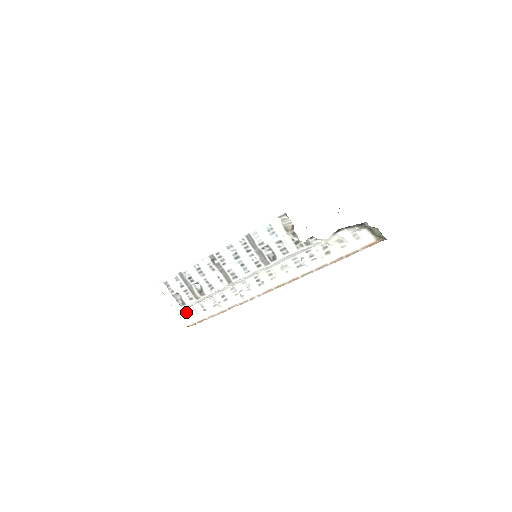
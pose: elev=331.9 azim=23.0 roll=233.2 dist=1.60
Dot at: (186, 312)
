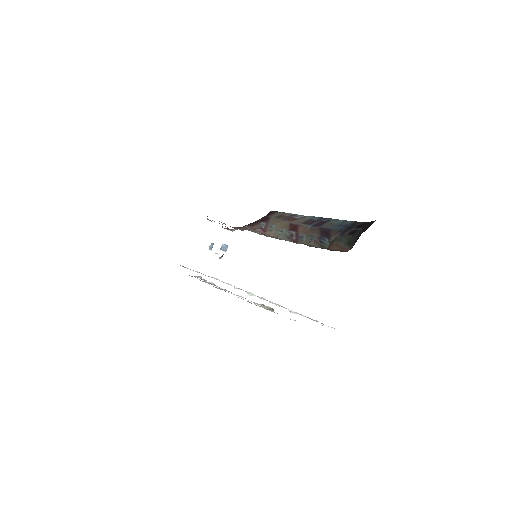
Dot at: occluded
